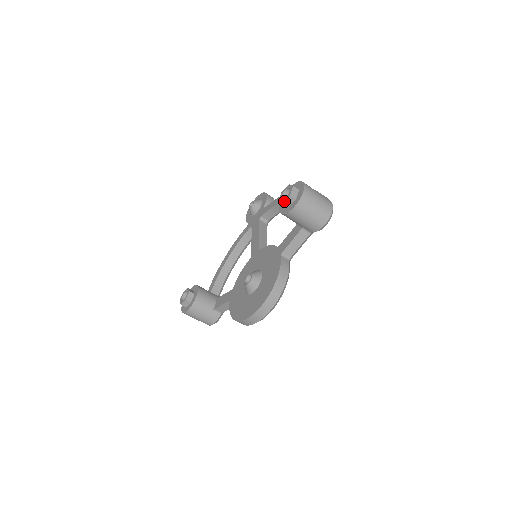
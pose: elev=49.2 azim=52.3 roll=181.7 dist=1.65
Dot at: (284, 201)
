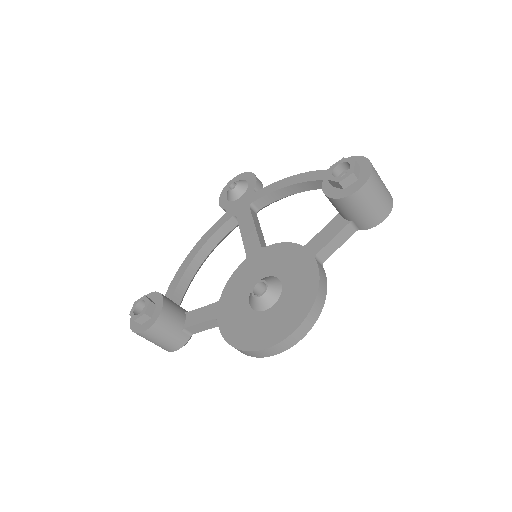
Dot at: (342, 180)
